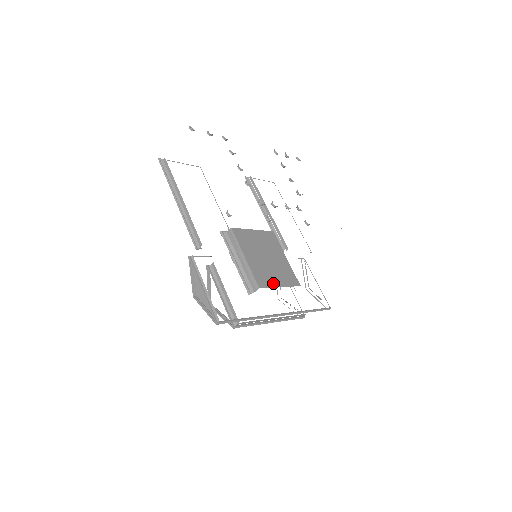
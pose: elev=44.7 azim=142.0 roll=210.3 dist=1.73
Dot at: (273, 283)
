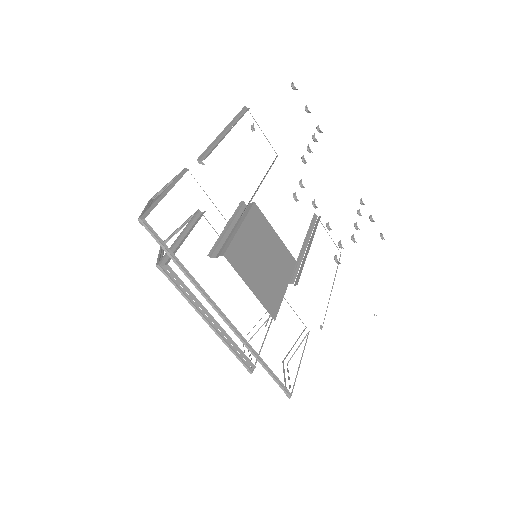
Dot at: (245, 275)
